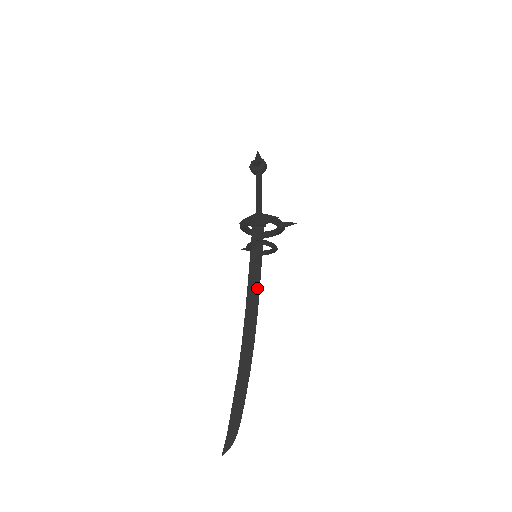
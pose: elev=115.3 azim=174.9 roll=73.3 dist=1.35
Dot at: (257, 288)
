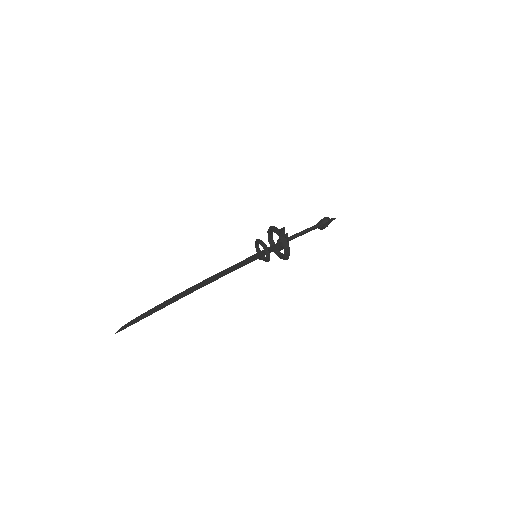
Dot at: (232, 266)
